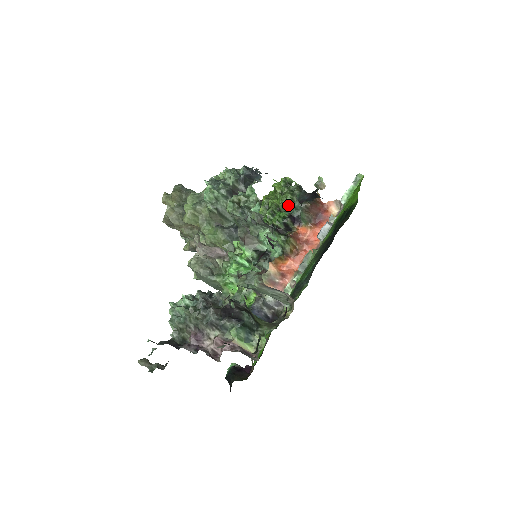
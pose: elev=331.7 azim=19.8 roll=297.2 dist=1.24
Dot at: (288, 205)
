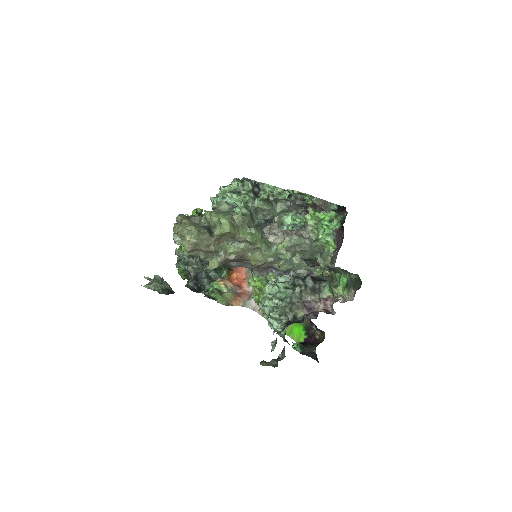
Dot at: occluded
